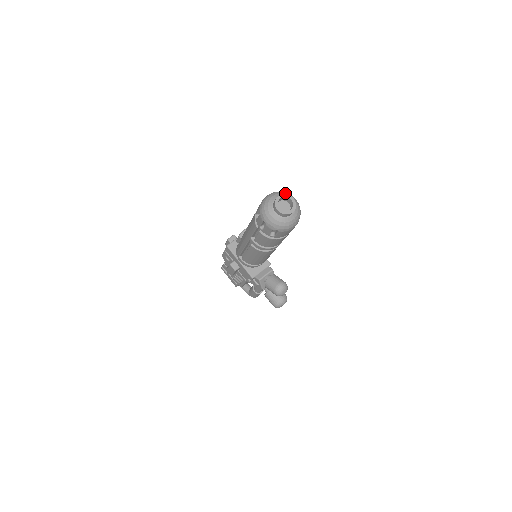
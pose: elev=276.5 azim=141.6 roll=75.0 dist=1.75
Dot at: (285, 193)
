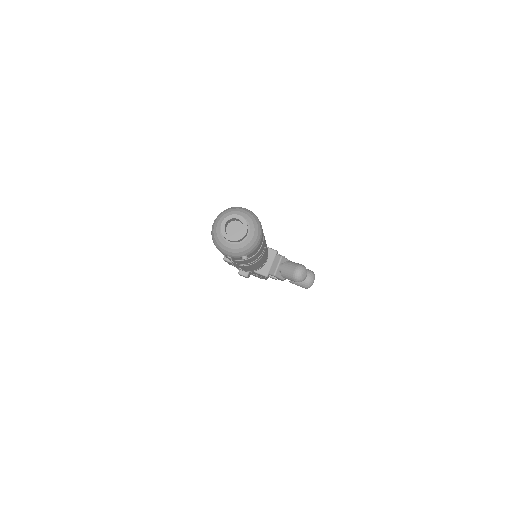
Dot at: (229, 211)
